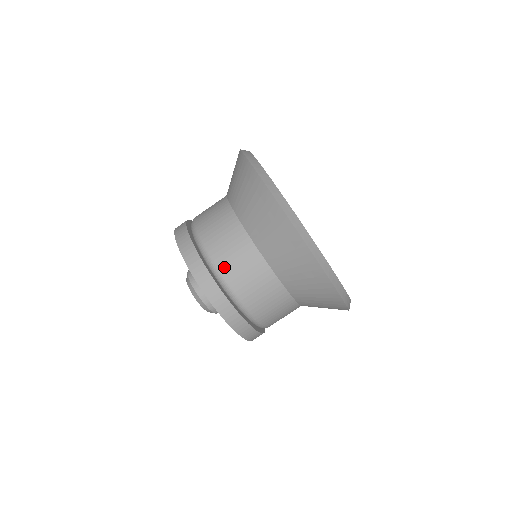
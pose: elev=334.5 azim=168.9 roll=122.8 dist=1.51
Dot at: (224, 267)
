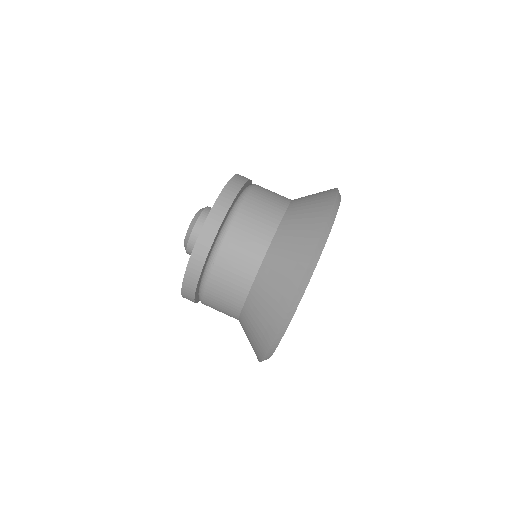
Dot at: (216, 276)
